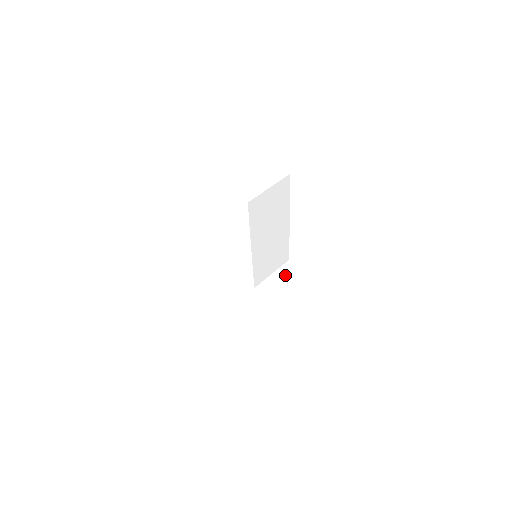
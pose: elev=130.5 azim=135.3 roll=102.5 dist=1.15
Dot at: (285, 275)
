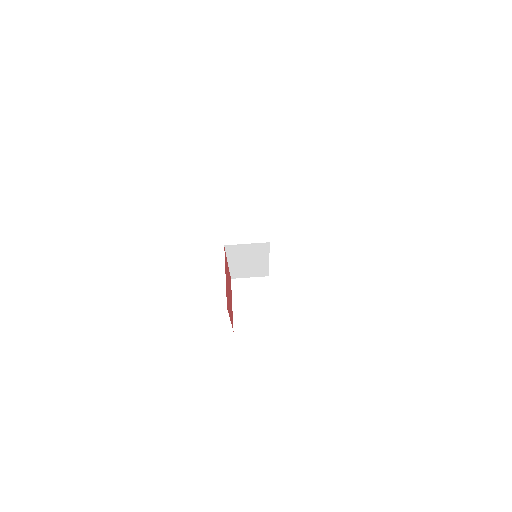
Dot at: (256, 285)
